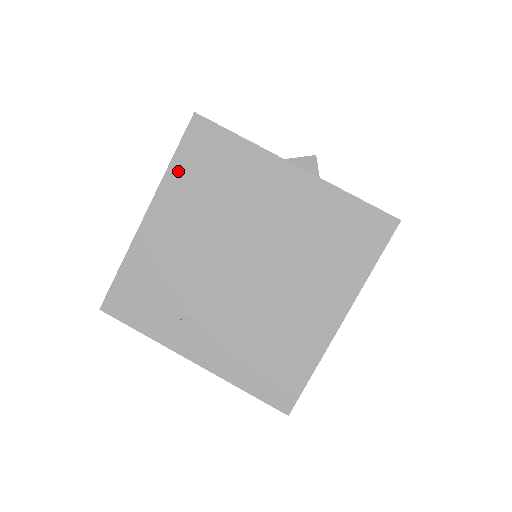
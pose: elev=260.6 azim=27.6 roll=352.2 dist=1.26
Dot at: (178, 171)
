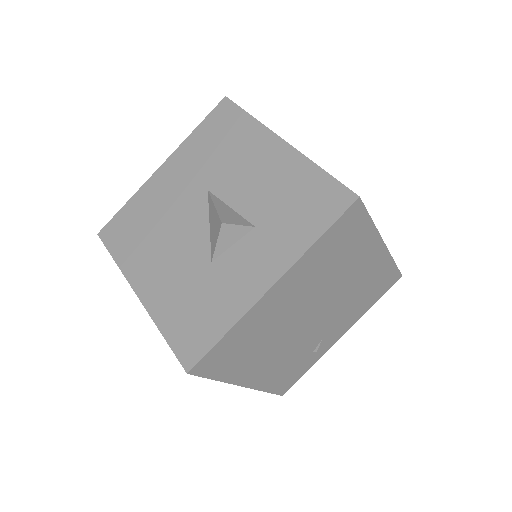
Dot at: (227, 374)
